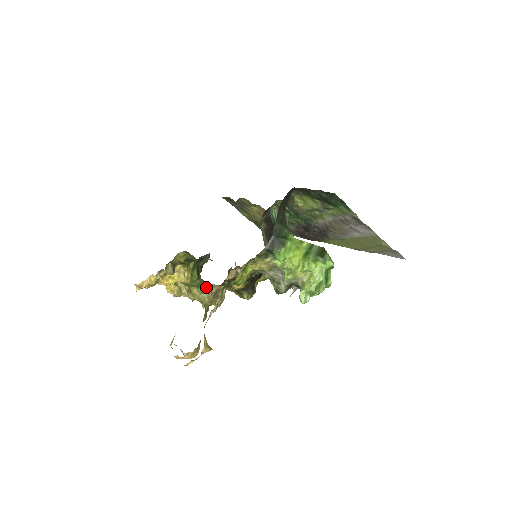
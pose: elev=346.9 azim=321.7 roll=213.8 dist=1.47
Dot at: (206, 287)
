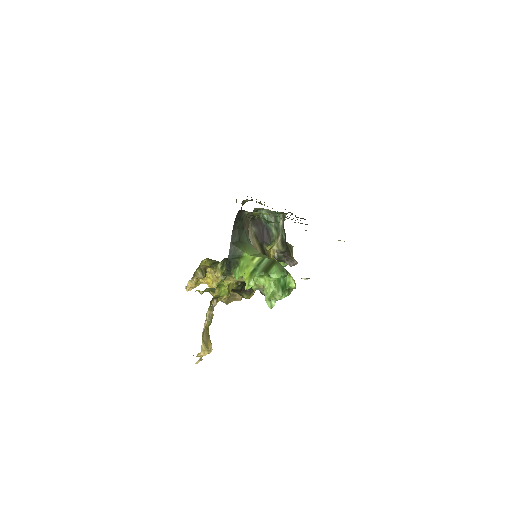
Dot at: occluded
